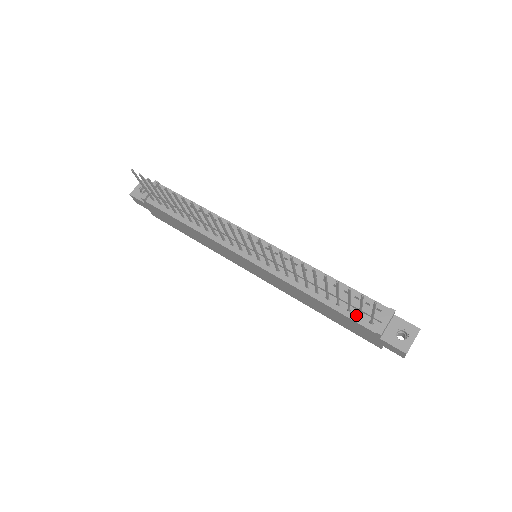
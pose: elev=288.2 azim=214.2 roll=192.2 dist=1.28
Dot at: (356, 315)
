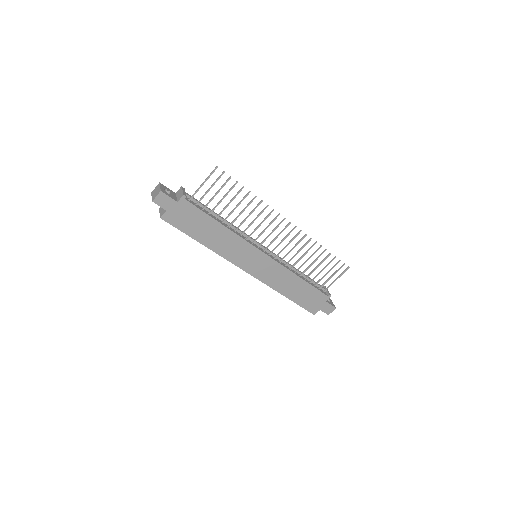
Dot at: (318, 288)
